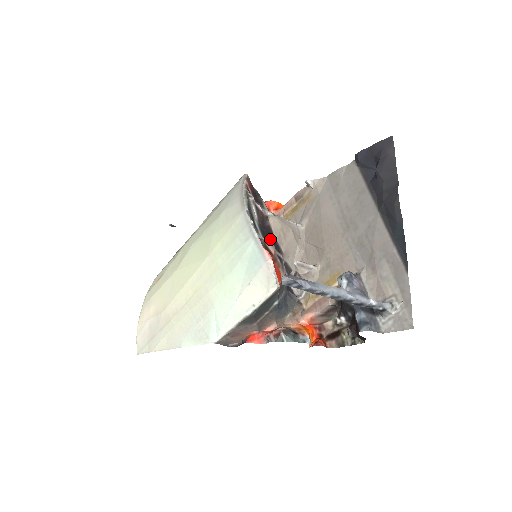
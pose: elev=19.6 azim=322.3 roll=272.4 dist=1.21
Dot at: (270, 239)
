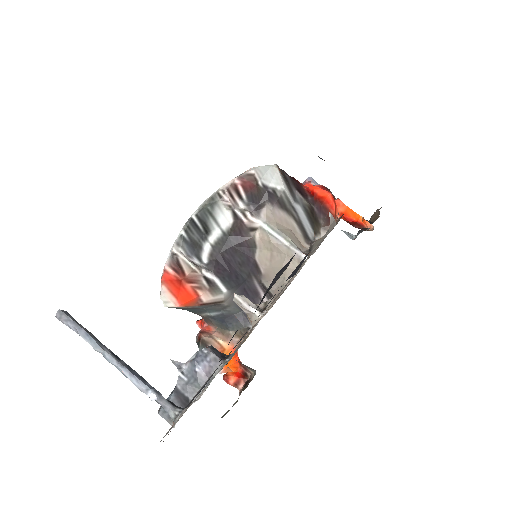
Dot at: (239, 253)
